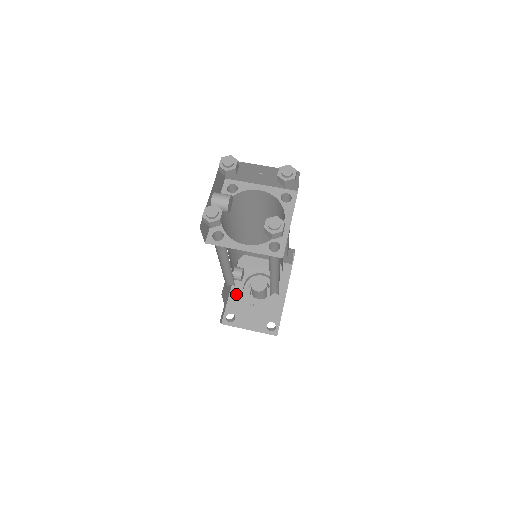
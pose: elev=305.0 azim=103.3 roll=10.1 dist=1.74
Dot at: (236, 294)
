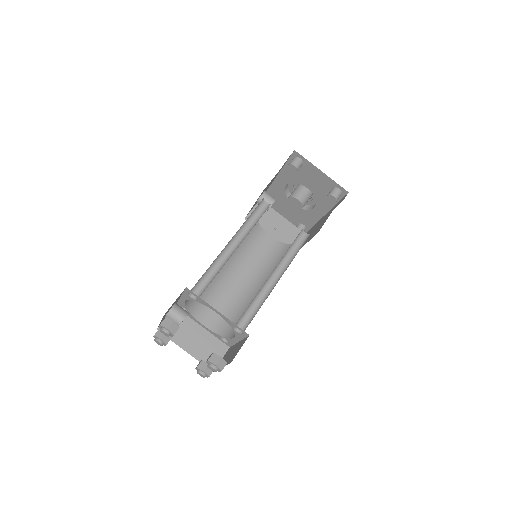
Dot at: (277, 188)
